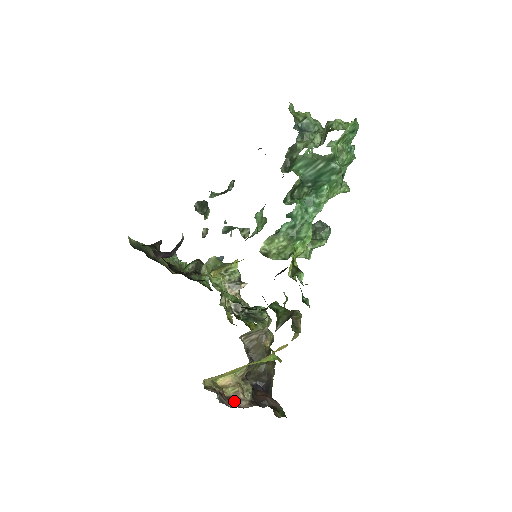
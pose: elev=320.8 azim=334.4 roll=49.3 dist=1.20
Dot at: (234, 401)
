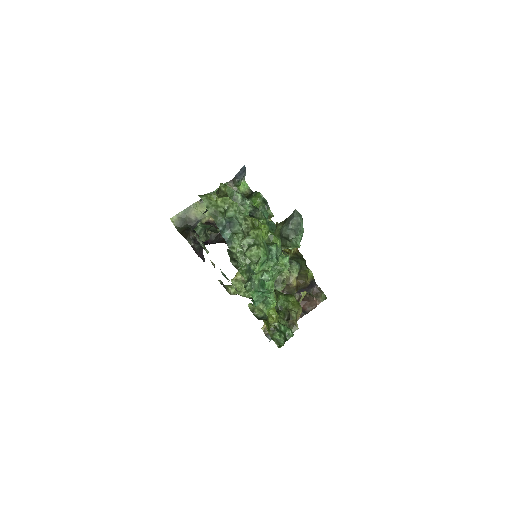
Dot at: occluded
